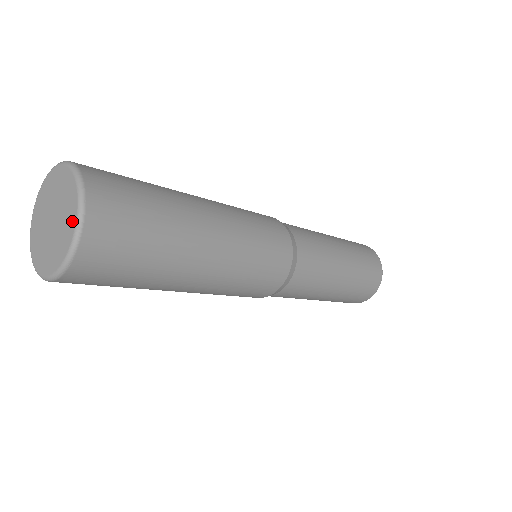
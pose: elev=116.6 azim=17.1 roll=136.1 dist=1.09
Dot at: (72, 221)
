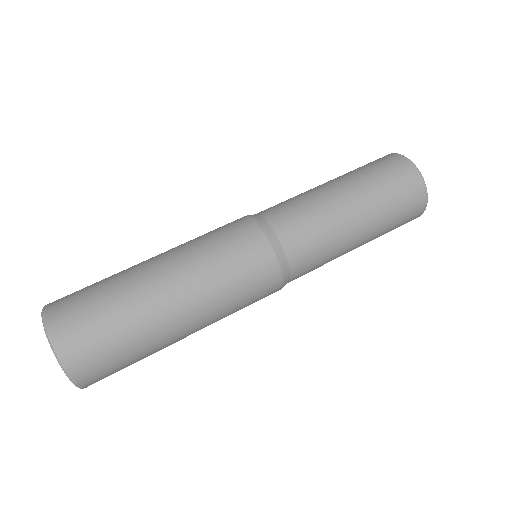
Dot at: occluded
